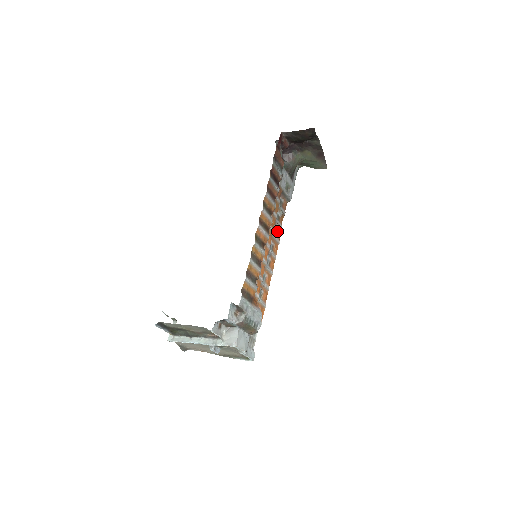
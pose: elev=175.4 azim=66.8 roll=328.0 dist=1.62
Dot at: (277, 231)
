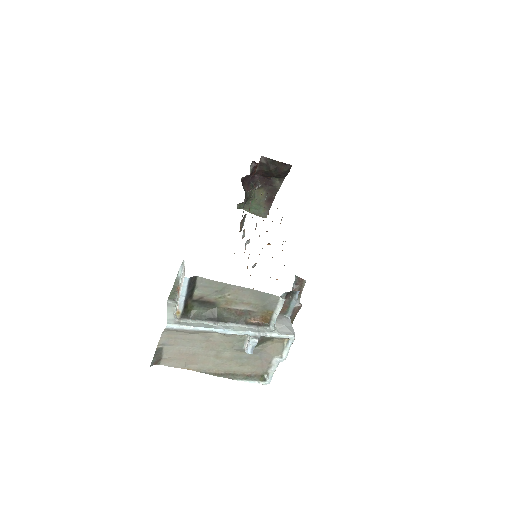
Dot at: occluded
